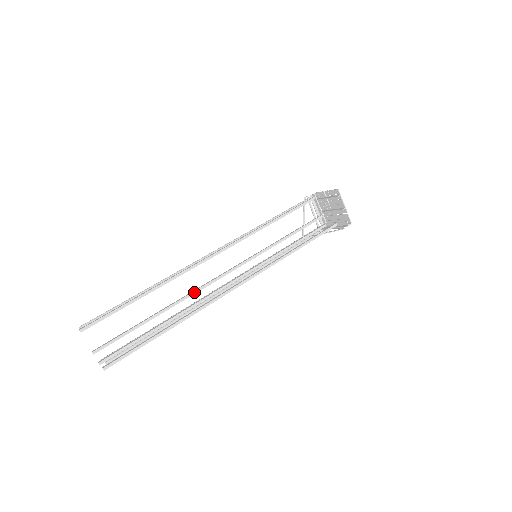
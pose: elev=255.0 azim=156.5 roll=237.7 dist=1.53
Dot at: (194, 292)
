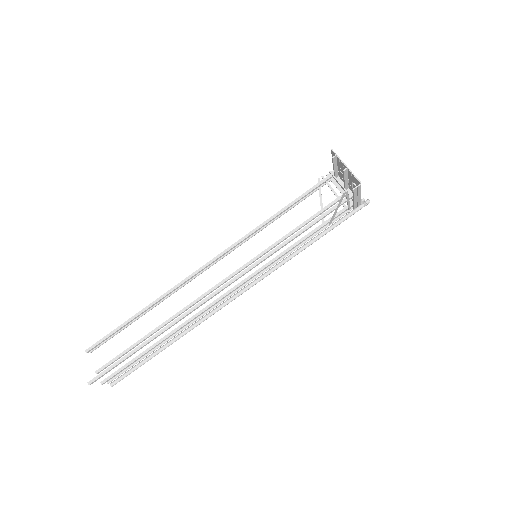
Dot at: (189, 305)
